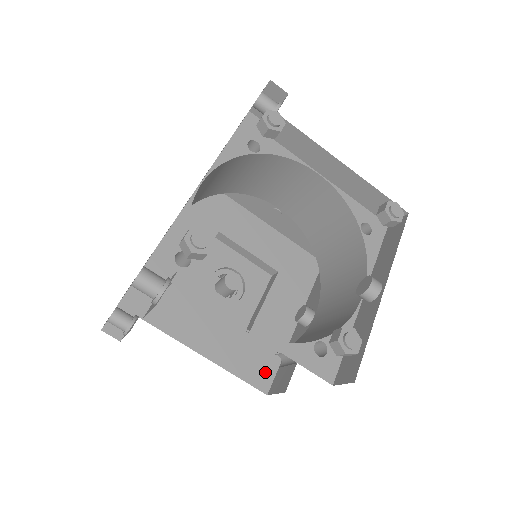
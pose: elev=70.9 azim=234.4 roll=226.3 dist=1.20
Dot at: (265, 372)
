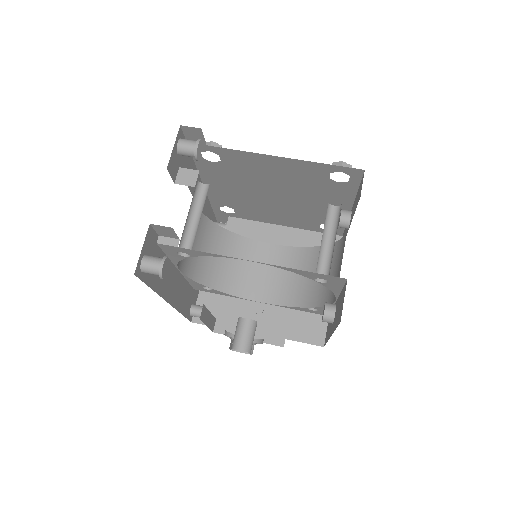
Dot at: occluded
